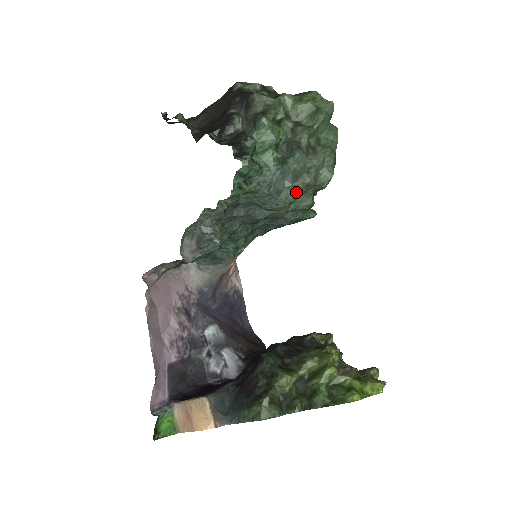
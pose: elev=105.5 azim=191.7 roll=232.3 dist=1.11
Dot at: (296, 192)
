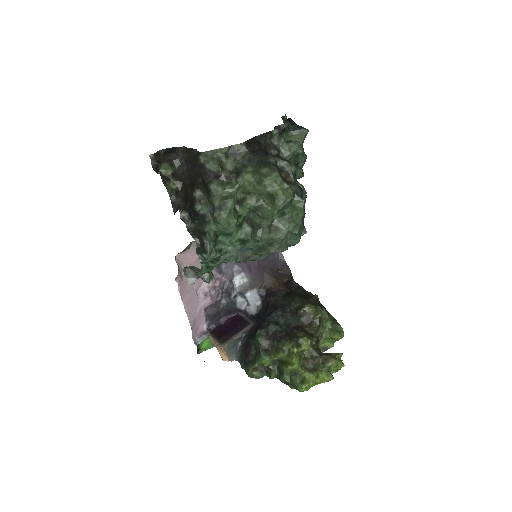
Dot at: (264, 255)
